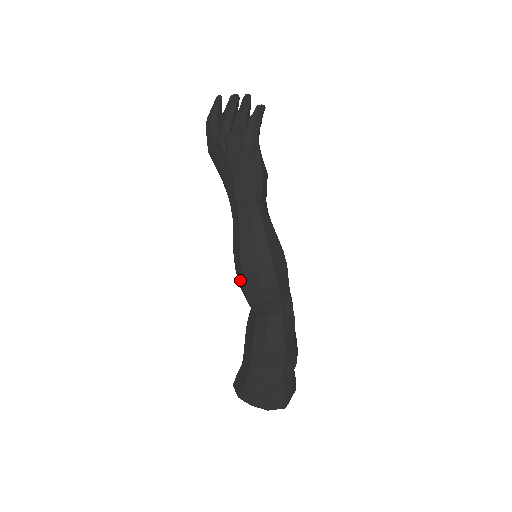
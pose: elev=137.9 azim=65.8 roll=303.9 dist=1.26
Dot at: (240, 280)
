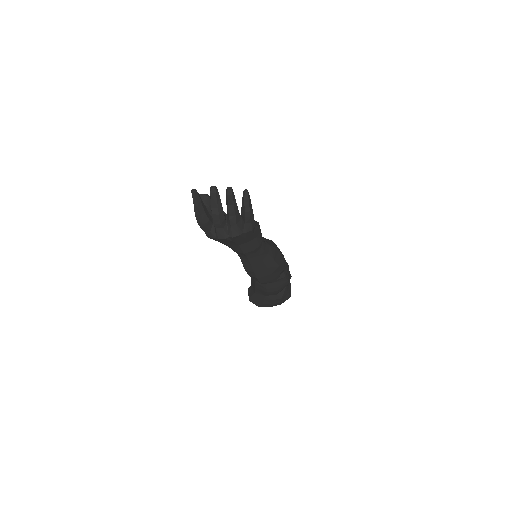
Dot at: (255, 279)
